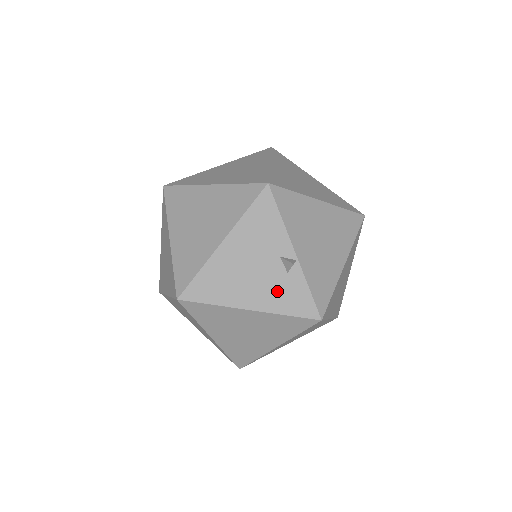
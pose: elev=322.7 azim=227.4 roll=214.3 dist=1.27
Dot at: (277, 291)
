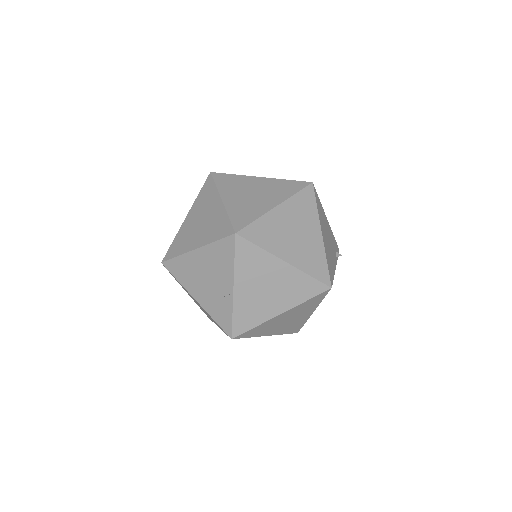
Dot at: (214, 302)
